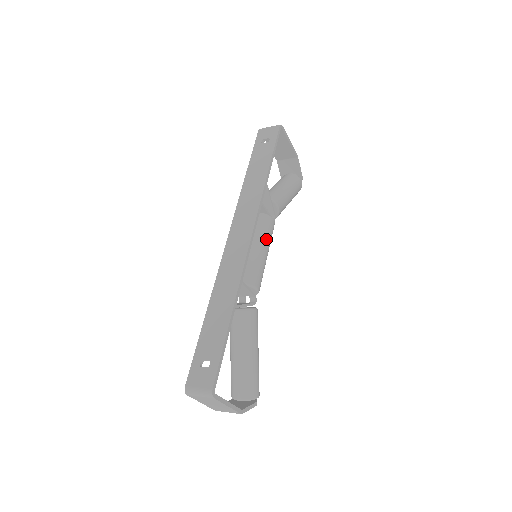
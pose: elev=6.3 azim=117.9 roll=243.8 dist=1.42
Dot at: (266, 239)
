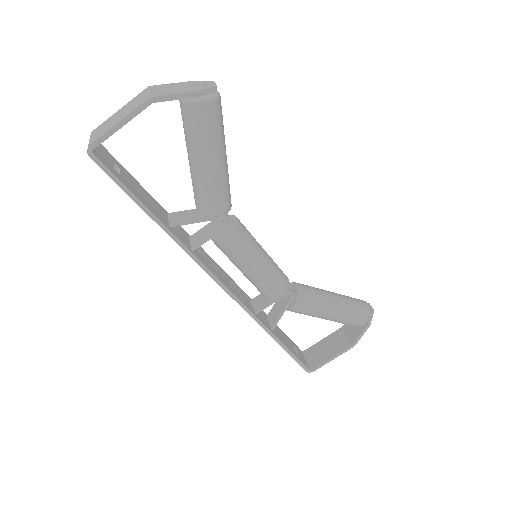
Dot at: (241, 261)
